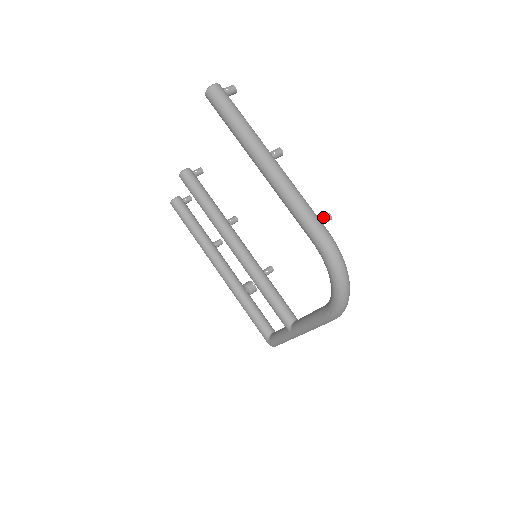
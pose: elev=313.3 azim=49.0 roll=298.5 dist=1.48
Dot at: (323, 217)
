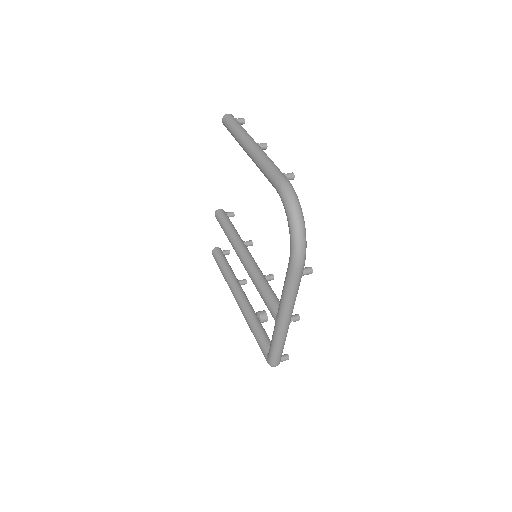
Dot at: occluded
